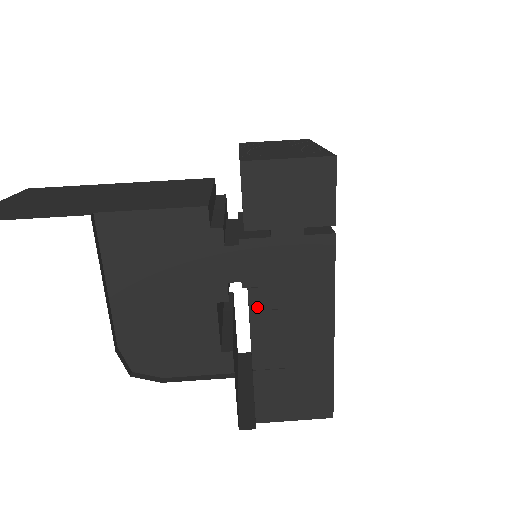
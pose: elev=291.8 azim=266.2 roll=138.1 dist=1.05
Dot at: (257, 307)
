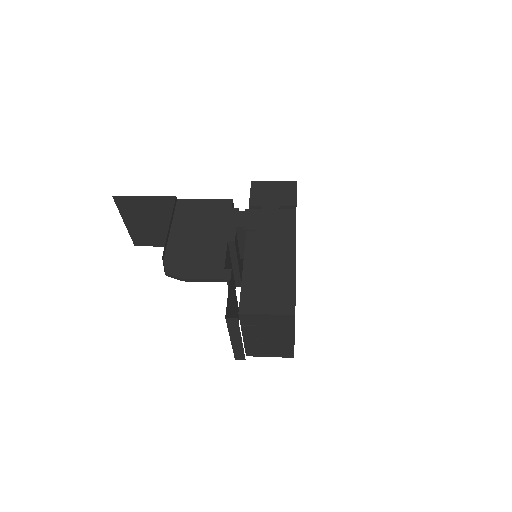
Dot at: (250, 240)
